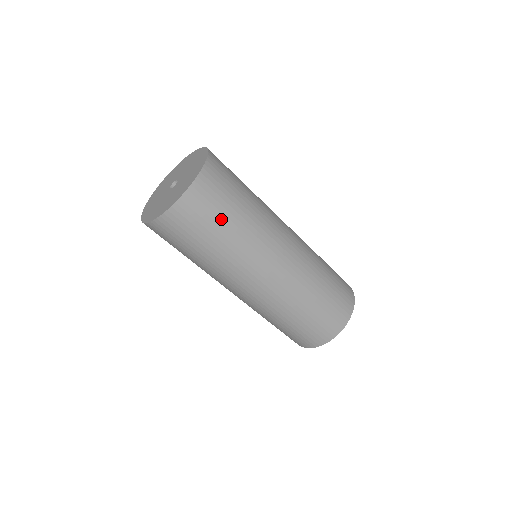
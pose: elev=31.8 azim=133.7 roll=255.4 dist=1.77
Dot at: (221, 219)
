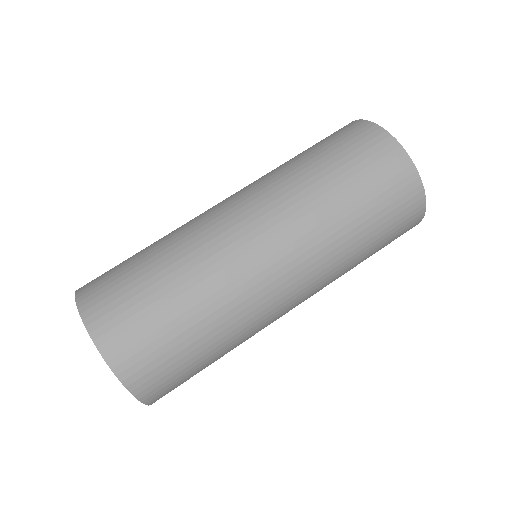
Dot at: (199, 367)
